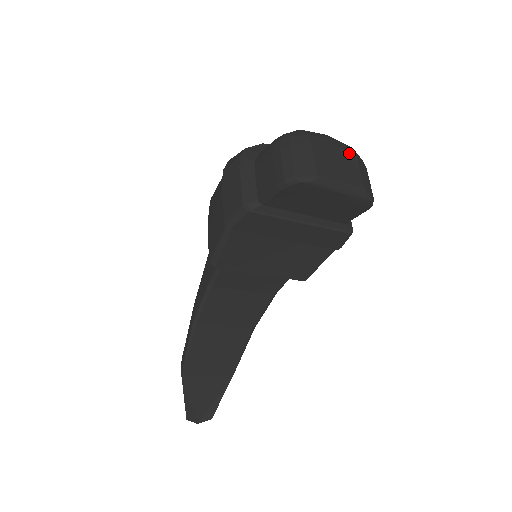
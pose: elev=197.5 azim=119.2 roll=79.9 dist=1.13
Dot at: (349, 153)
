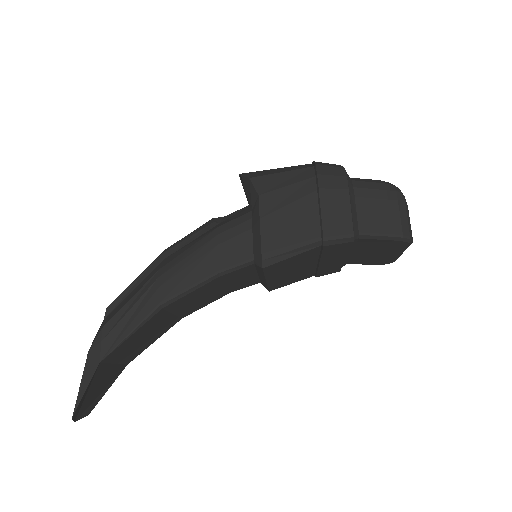
Dot at: occluded
